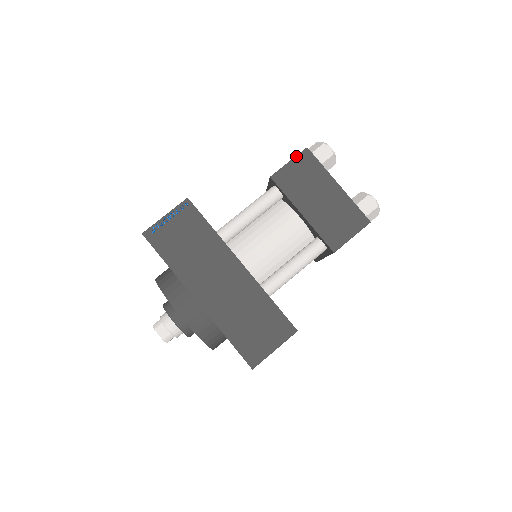
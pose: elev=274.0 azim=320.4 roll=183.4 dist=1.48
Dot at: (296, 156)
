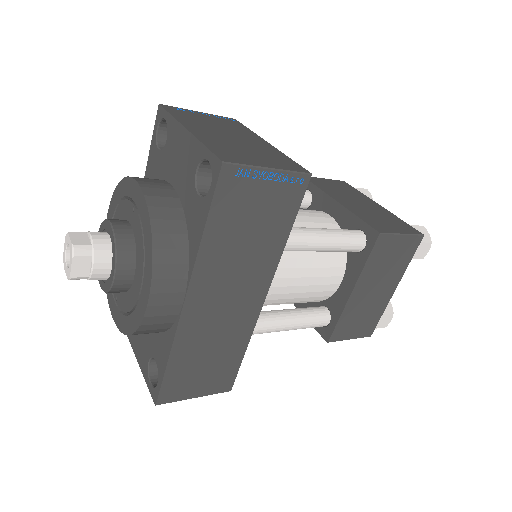
Dot at: (412, 235)
